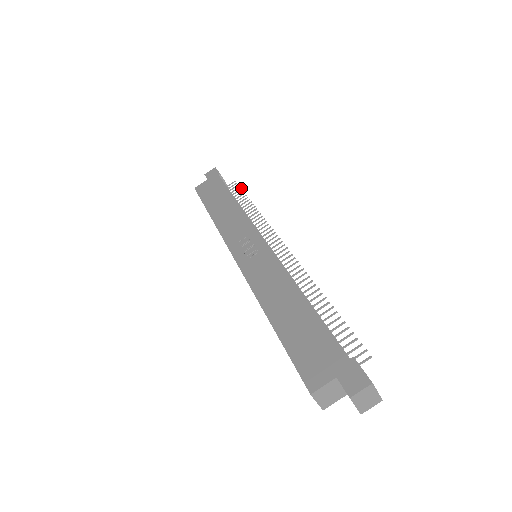
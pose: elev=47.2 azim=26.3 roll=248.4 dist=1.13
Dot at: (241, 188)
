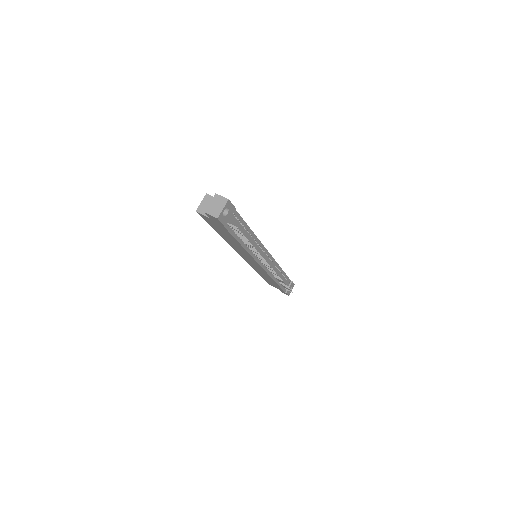
Dot at: occluded
